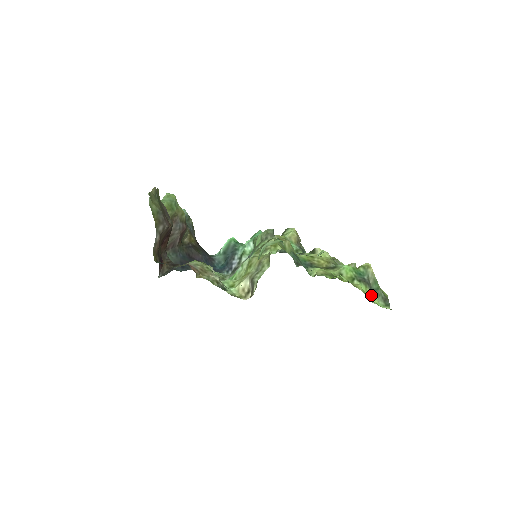
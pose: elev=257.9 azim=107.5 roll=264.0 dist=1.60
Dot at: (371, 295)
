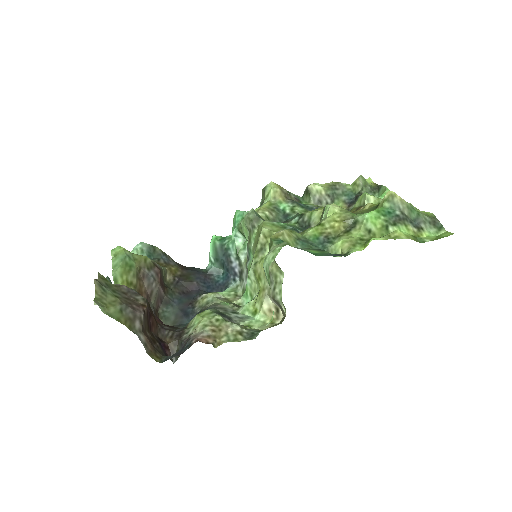
Dot at: (416, 231)
